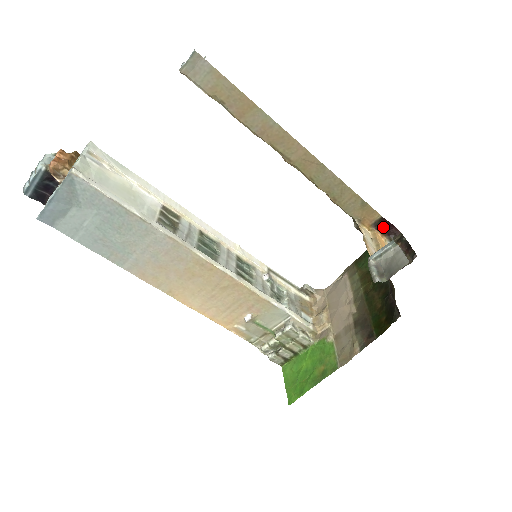
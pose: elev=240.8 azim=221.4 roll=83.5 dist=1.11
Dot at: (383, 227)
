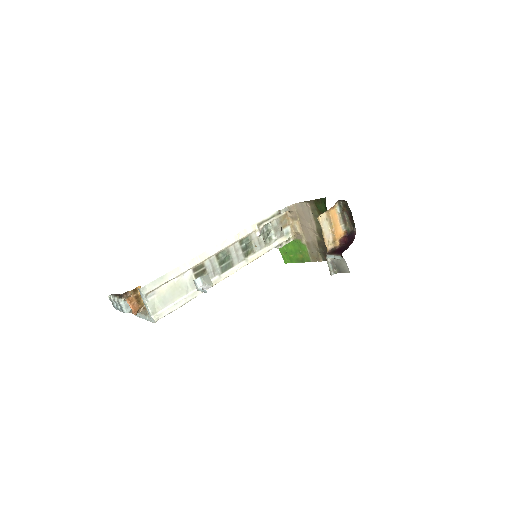
Dot at: occluded
